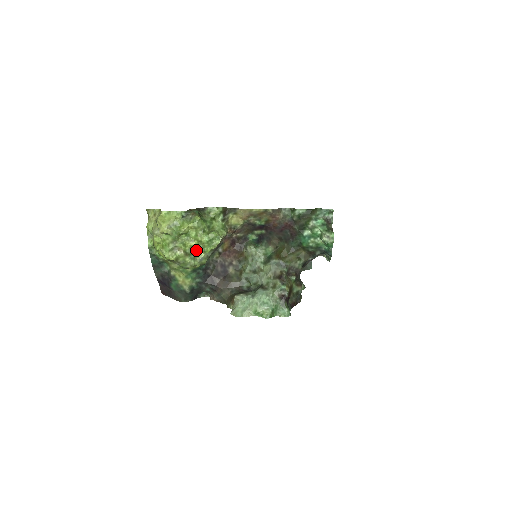
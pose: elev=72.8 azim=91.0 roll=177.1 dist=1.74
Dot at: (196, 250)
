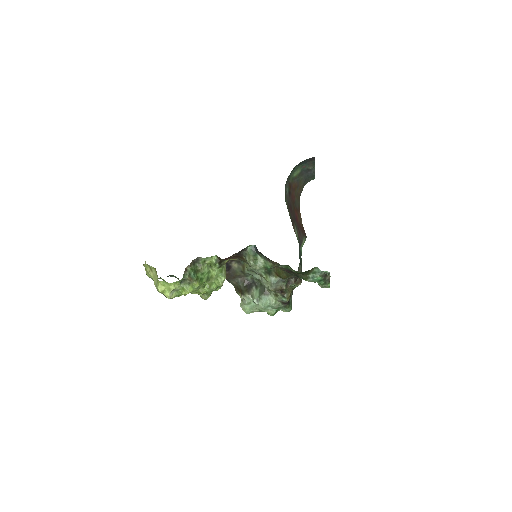
Dot at: (200, 294)
